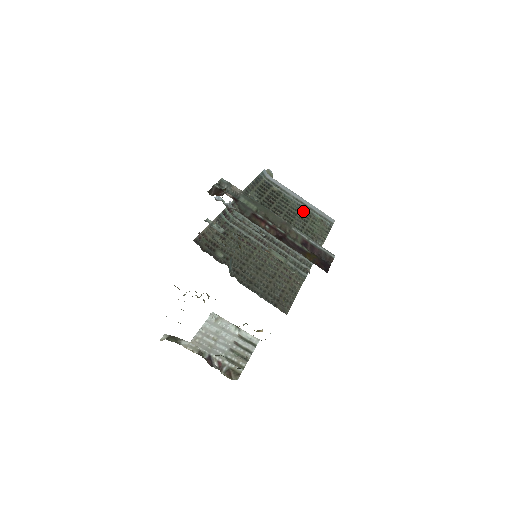
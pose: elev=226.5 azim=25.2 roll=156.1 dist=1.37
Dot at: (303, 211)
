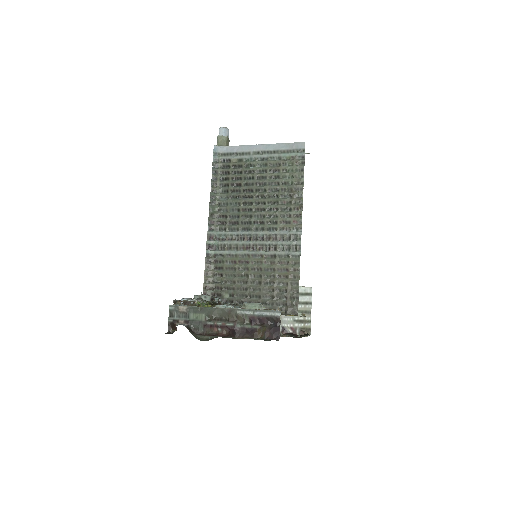
Dot at: (270, 164)
